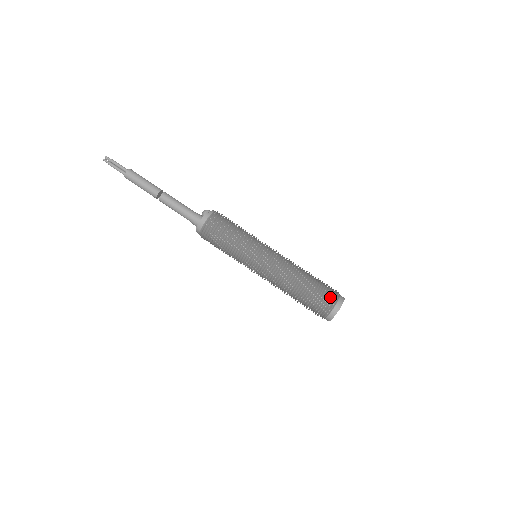
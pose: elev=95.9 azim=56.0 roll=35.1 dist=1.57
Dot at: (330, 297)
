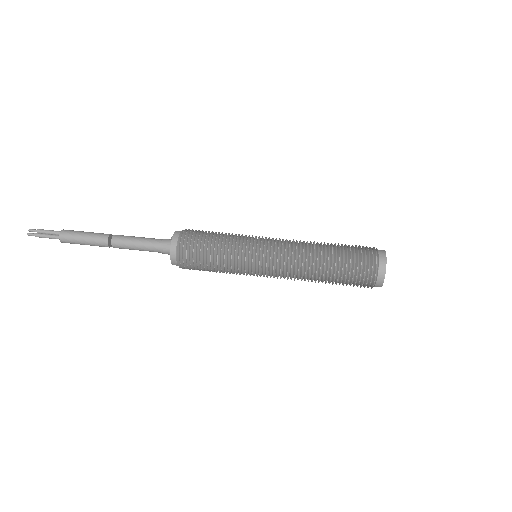
Dot at: (367, 249)
